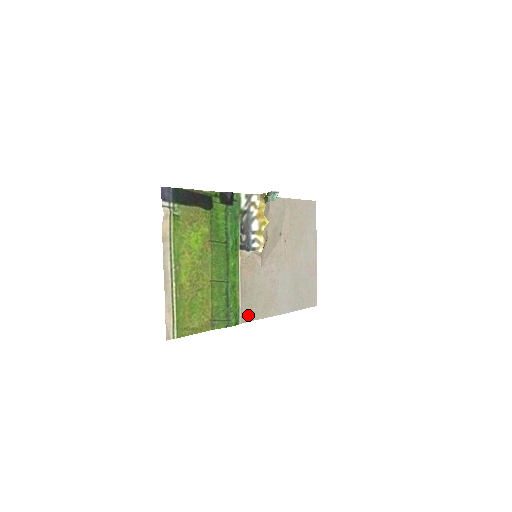
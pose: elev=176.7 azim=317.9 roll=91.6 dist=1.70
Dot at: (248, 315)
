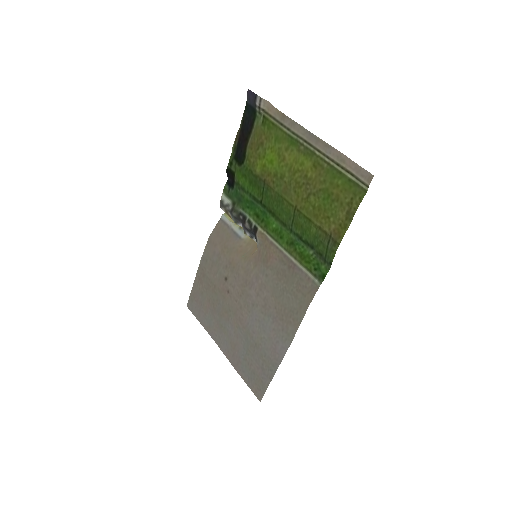
Dot at: (306, 293)
